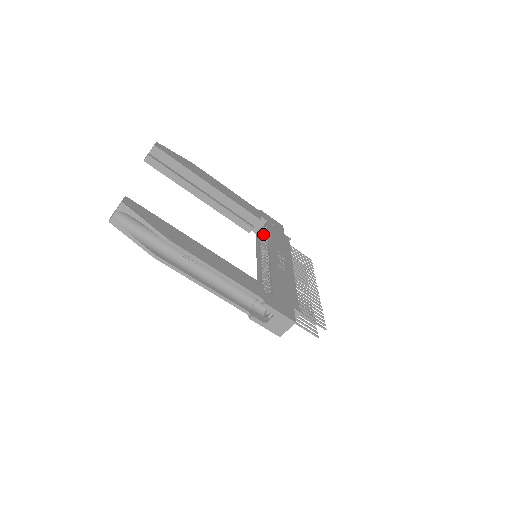
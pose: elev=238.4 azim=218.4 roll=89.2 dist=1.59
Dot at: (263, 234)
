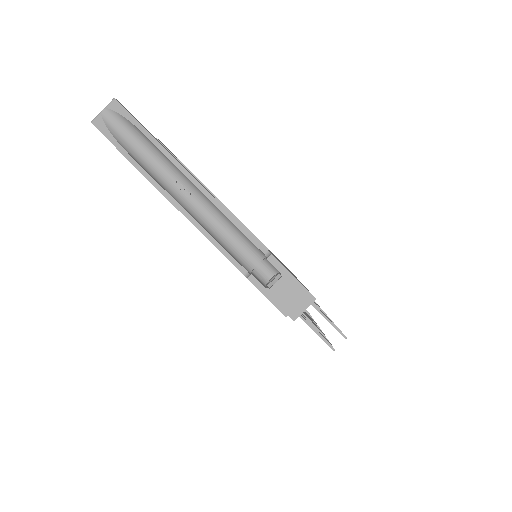
Dot at: occluded
